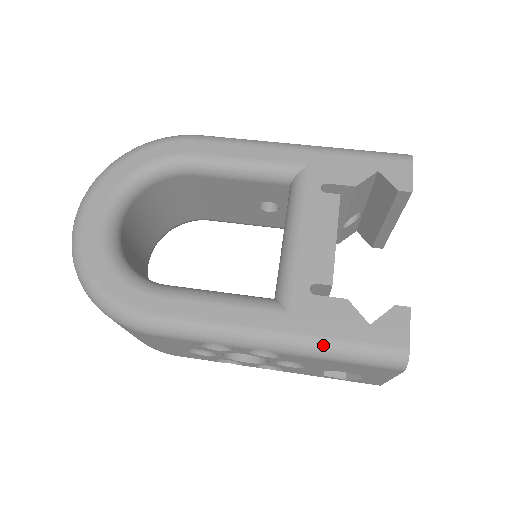
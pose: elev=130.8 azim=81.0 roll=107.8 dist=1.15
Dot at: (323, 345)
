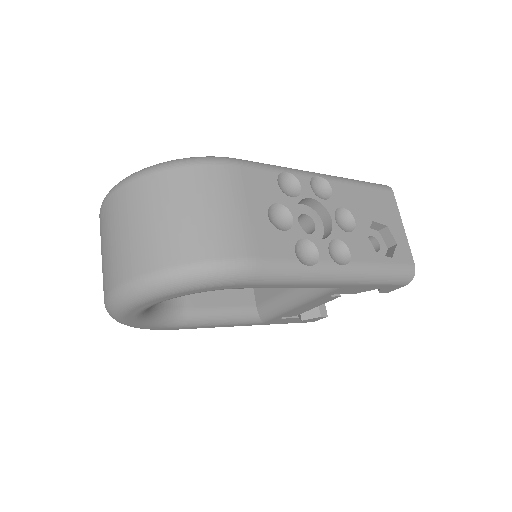
Dot at: occluded
